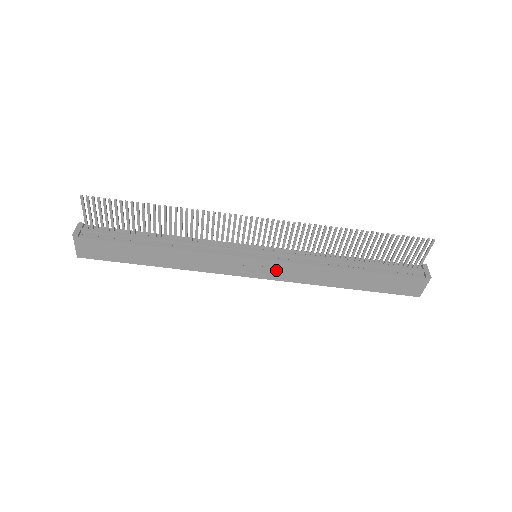
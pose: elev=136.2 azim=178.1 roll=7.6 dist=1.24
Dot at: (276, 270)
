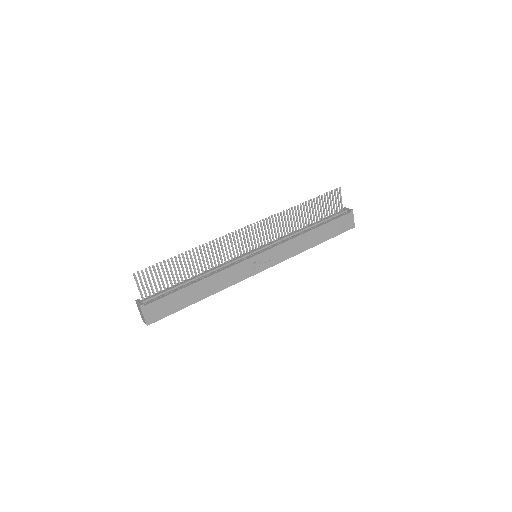
Dot at: (273, 256)
